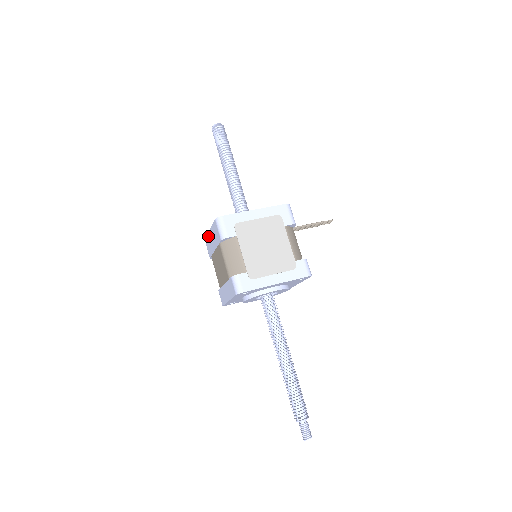
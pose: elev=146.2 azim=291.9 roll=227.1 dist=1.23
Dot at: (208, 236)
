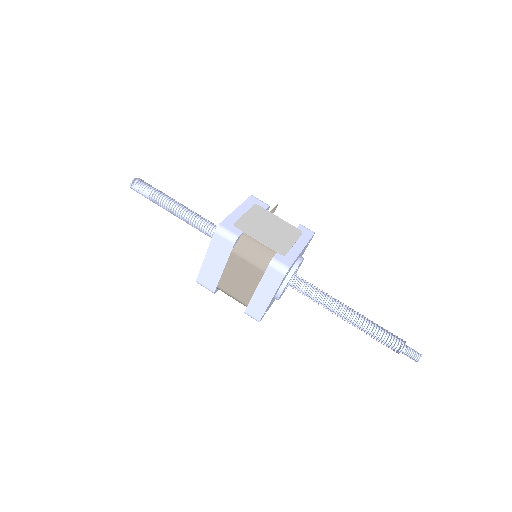
Dot at: (203, 268)
